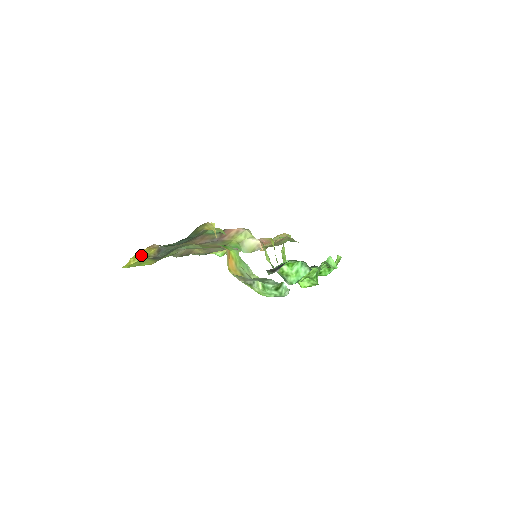
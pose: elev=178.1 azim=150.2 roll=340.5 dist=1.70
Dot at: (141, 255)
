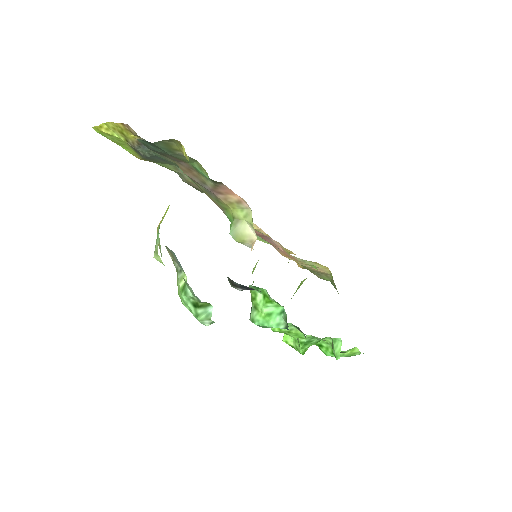
Dot at: (117, 130)
